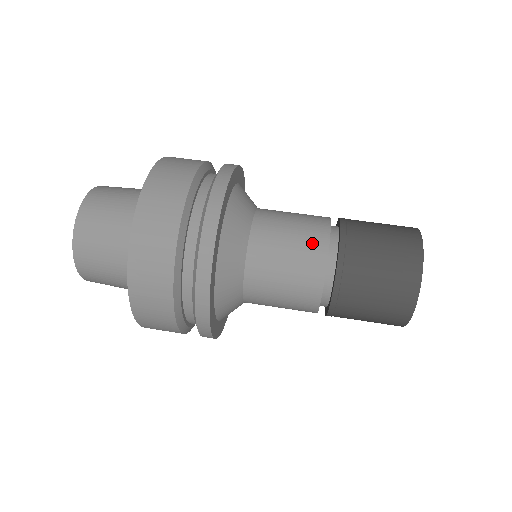
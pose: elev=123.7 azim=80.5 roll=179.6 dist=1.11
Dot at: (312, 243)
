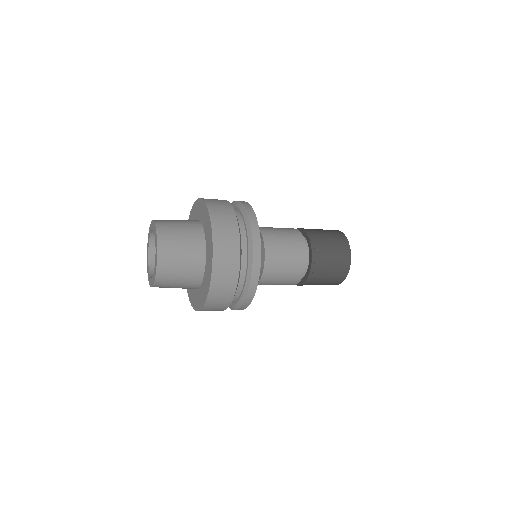
Dot at: (291, 231)
